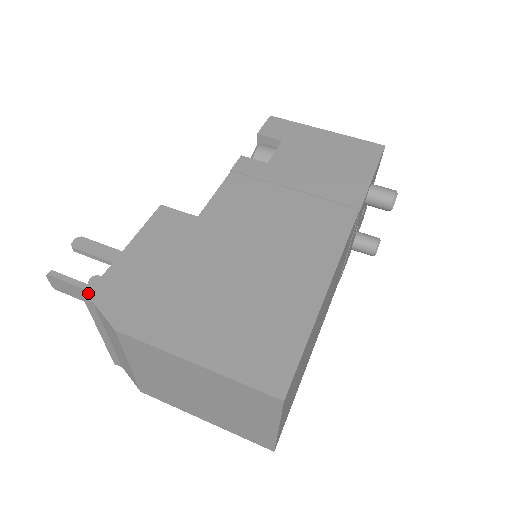
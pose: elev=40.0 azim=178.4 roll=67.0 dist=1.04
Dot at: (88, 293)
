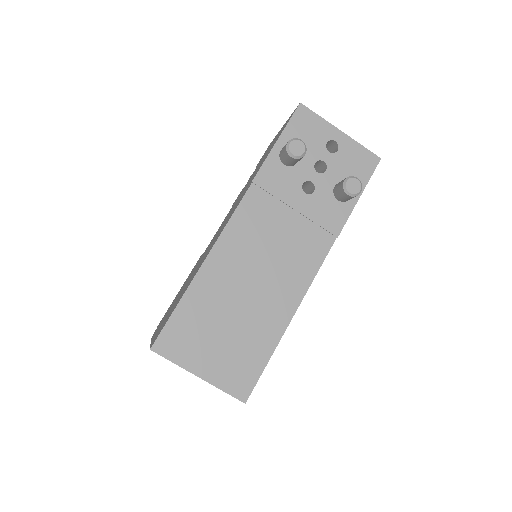
Dot at: occluded
